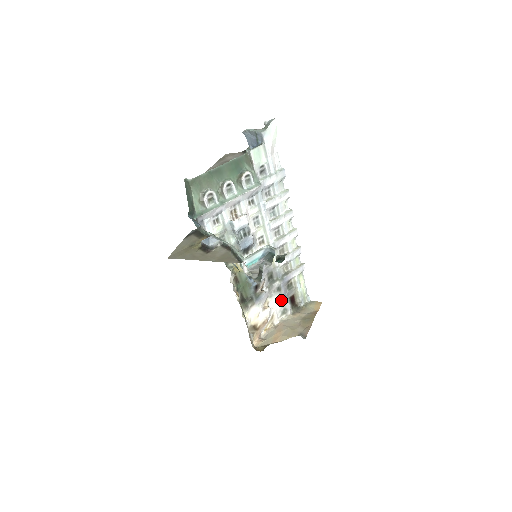
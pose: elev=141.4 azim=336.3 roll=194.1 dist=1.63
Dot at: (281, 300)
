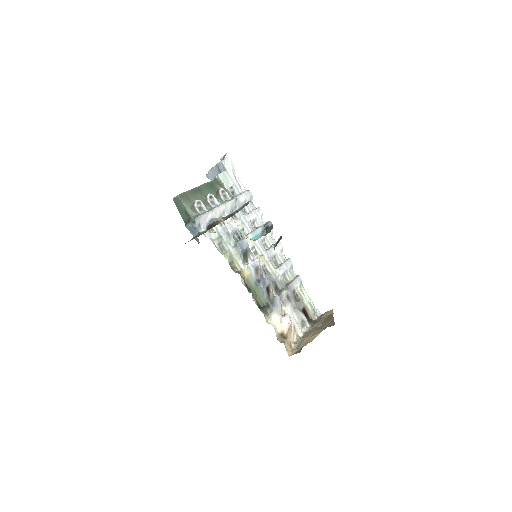
Dot at: (295, 311)
